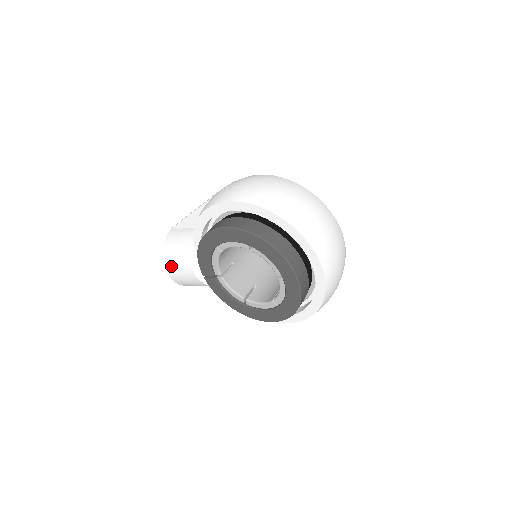
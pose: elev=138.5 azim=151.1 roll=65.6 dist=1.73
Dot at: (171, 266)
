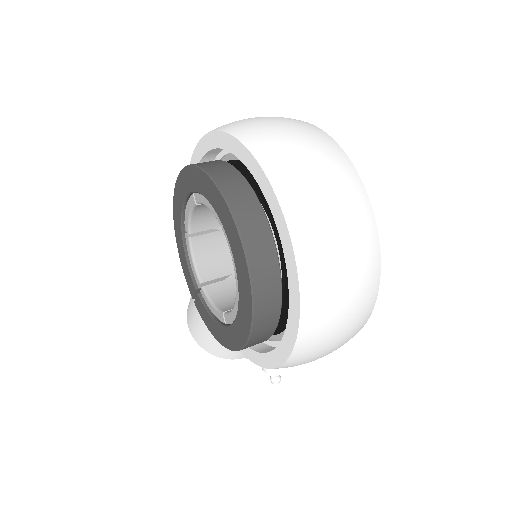
Dot at: (189, 315)
